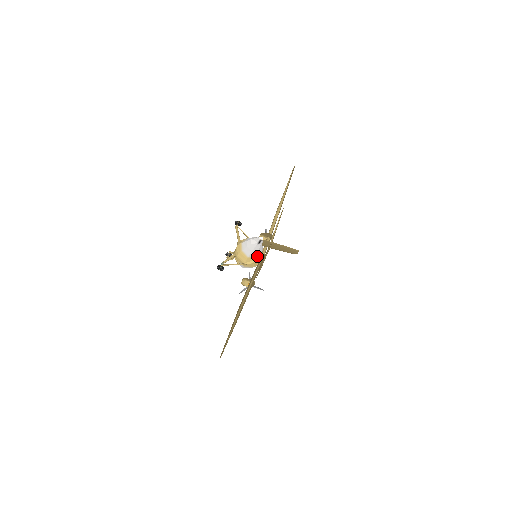
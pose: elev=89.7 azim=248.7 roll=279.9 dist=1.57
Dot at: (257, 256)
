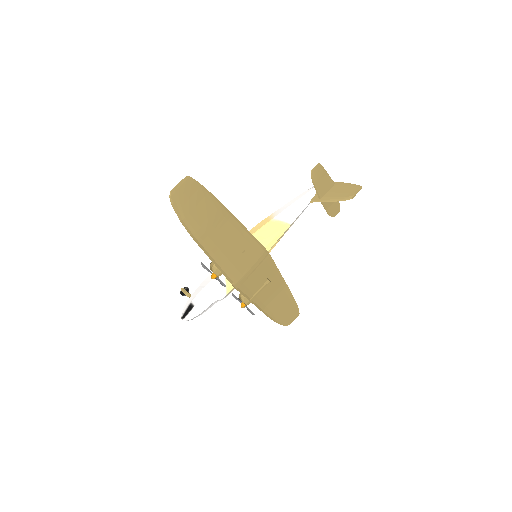
Dot at: (280, 226)
